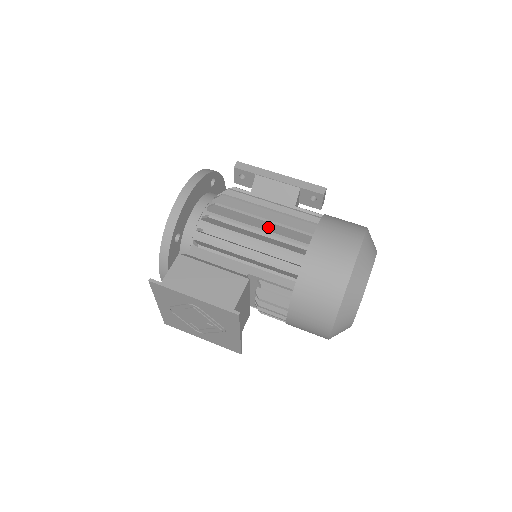
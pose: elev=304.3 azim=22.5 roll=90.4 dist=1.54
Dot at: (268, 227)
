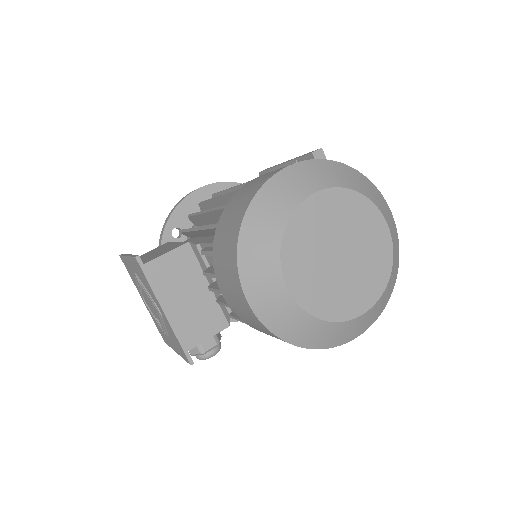
Dot at: occluded
